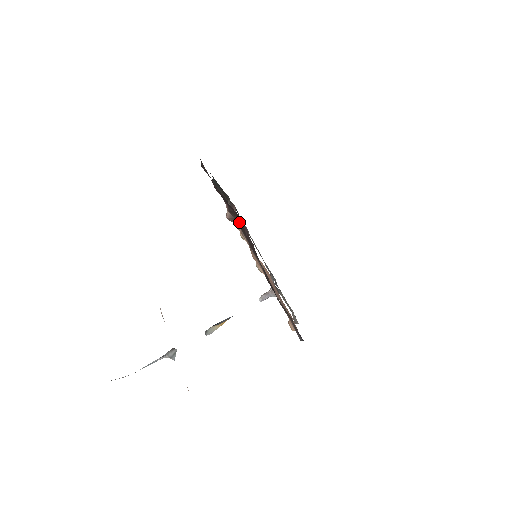
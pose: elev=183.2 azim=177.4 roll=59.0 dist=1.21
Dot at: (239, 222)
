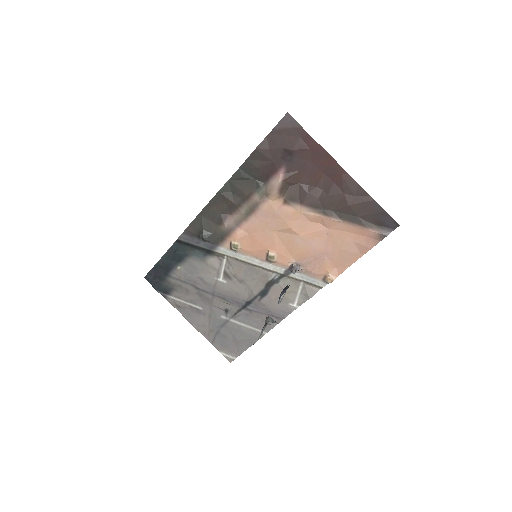
Dot at: (287, 191)
